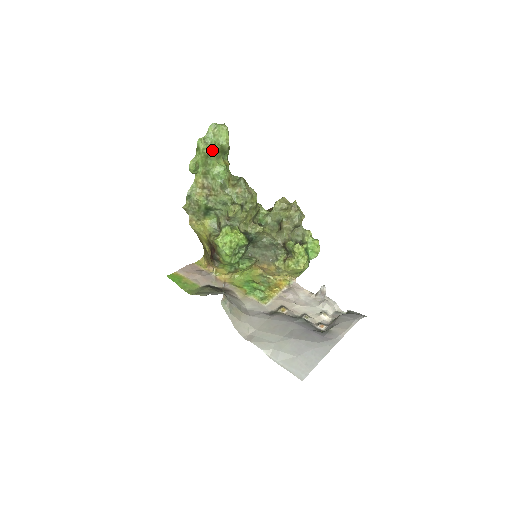
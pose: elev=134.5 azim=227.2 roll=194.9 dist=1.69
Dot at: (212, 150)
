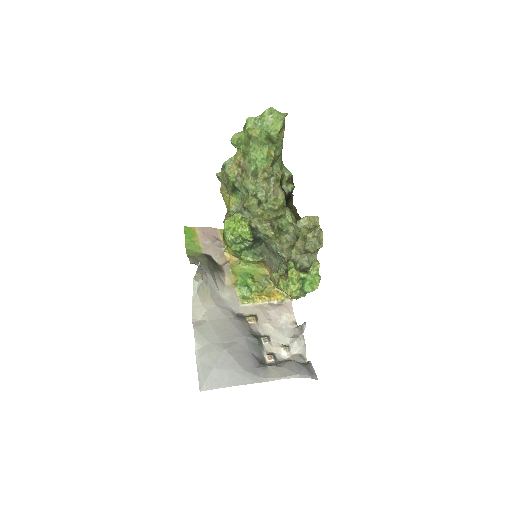
Dot at: (256, 134)
